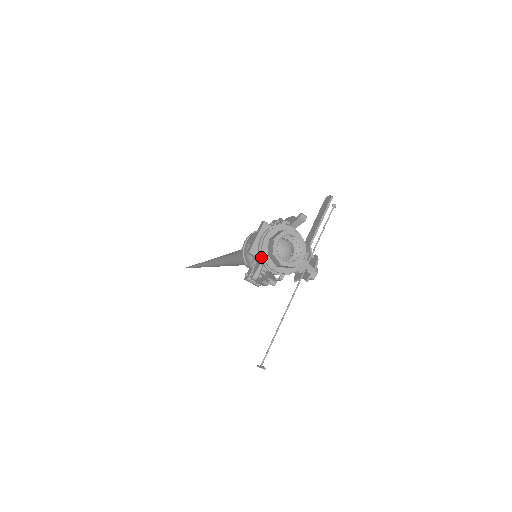
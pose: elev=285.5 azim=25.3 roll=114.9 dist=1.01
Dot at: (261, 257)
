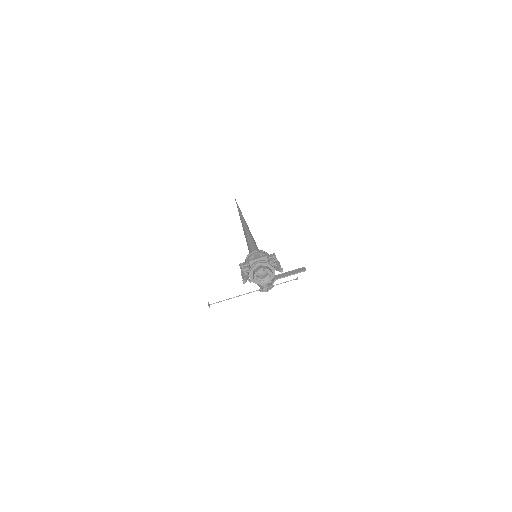
Dot at: (251, 268)
